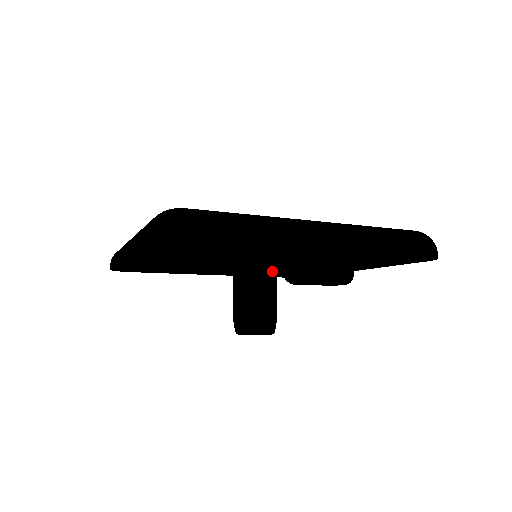
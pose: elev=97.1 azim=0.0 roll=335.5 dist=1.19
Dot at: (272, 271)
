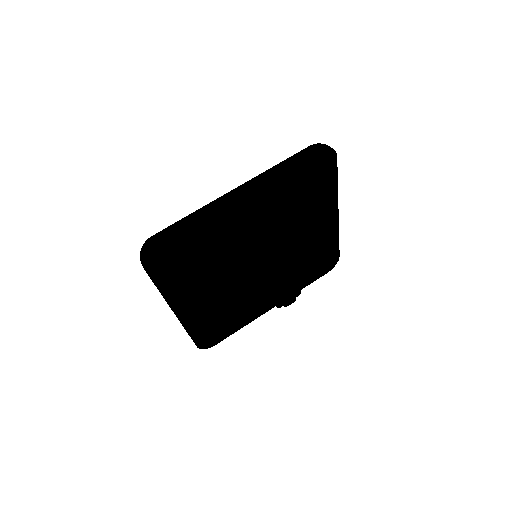
Dot at: (271, 255)
